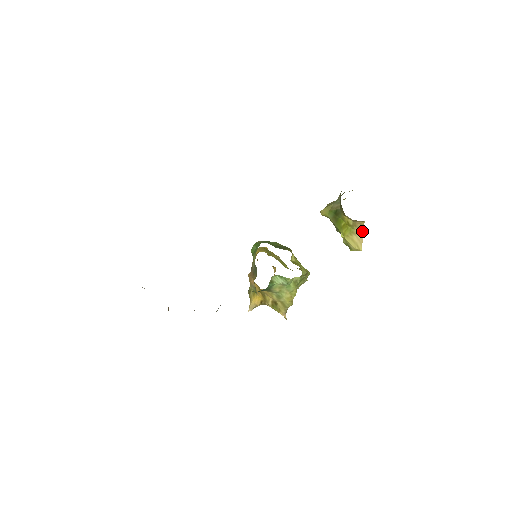
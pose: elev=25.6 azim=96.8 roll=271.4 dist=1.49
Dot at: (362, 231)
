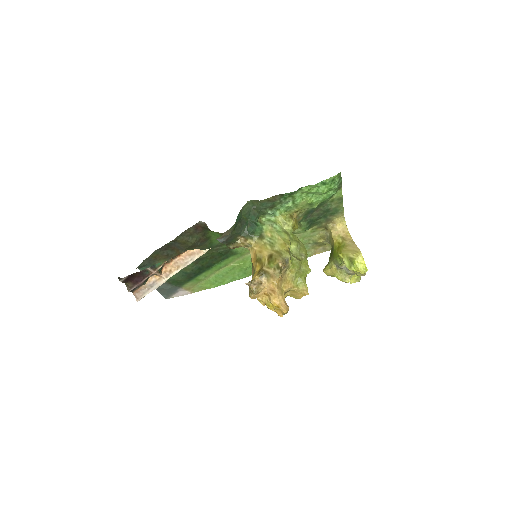
Dot at: (353, 242)
